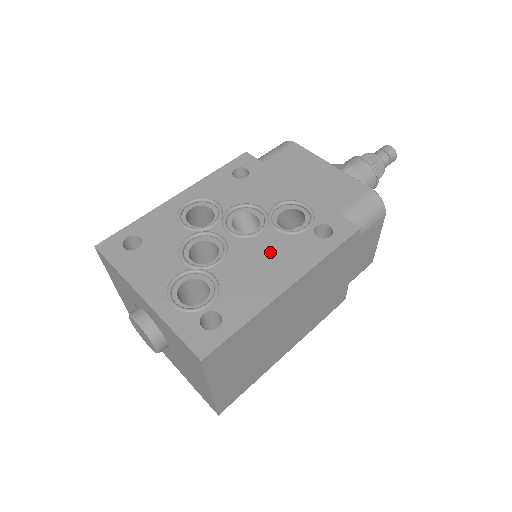
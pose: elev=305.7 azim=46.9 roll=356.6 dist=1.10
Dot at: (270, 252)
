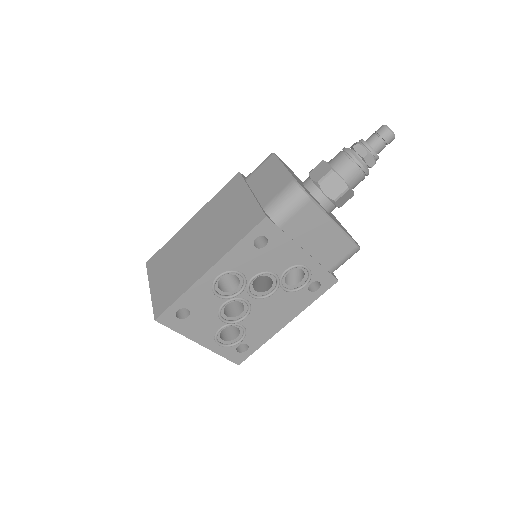
Dot at: (278, 306)
